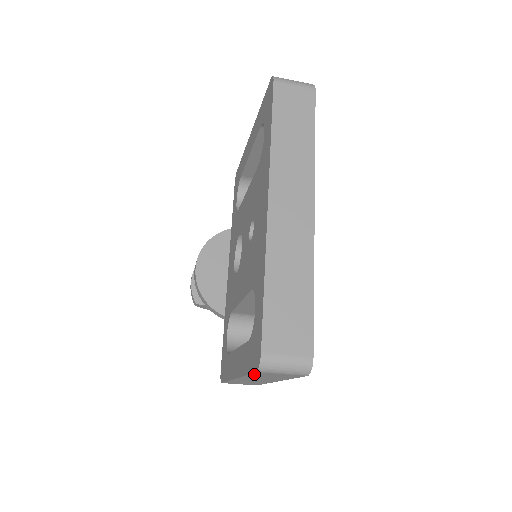
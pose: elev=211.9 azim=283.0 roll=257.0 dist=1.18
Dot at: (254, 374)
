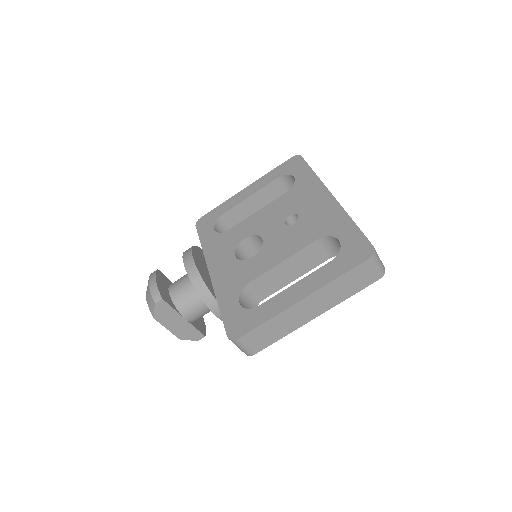
Dot at: (353, 270)
